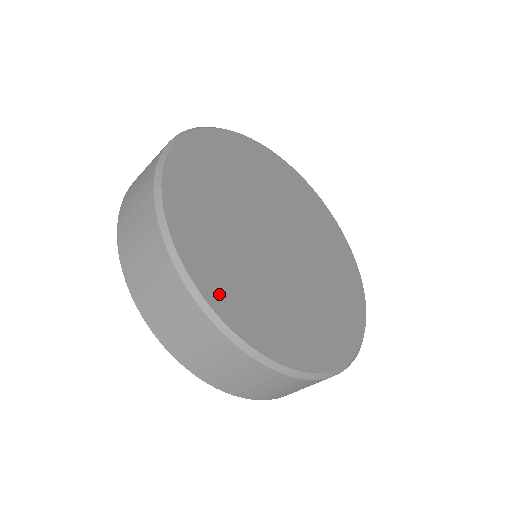
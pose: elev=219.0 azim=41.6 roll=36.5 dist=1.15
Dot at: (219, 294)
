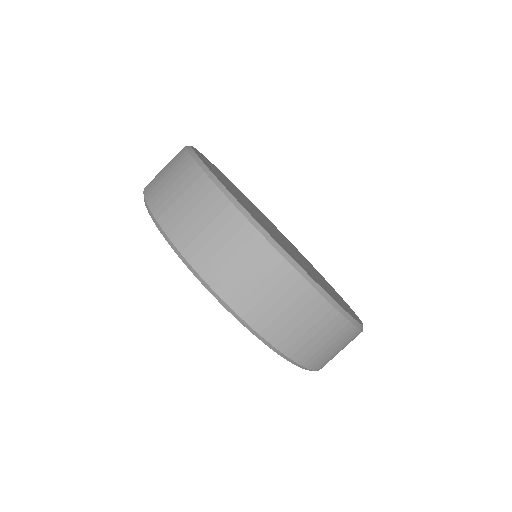
Dot at: (264, 227)
